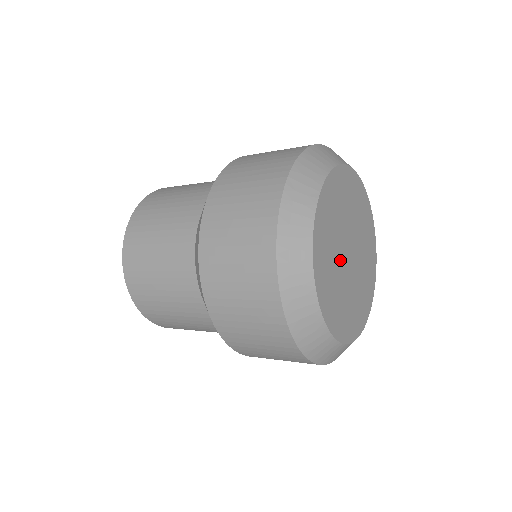
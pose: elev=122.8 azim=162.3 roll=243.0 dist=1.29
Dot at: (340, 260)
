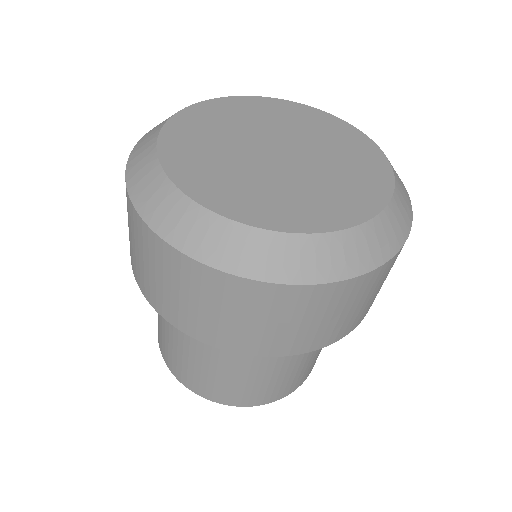
Dot at: (257, 167)
